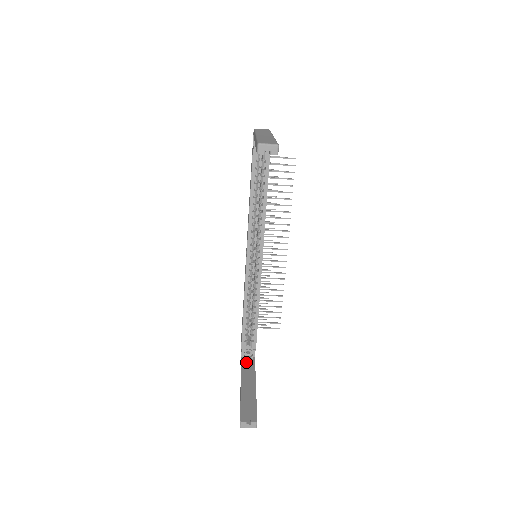
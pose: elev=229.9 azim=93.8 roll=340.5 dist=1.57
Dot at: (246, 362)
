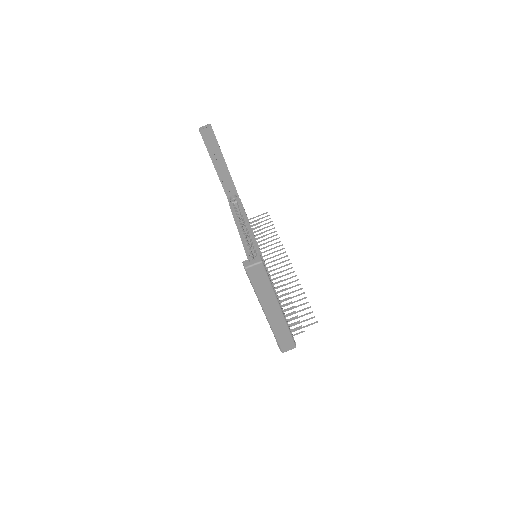
Dot at: occluded
